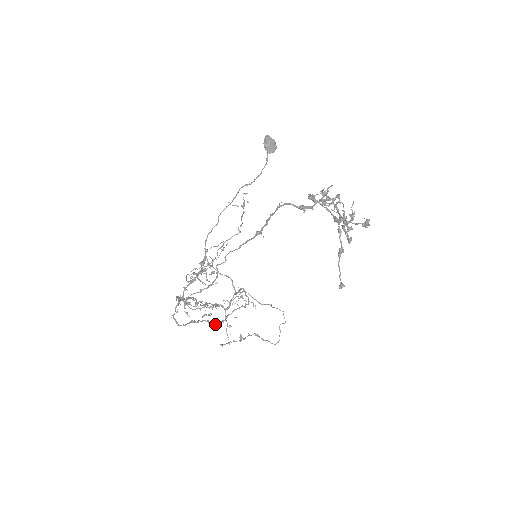
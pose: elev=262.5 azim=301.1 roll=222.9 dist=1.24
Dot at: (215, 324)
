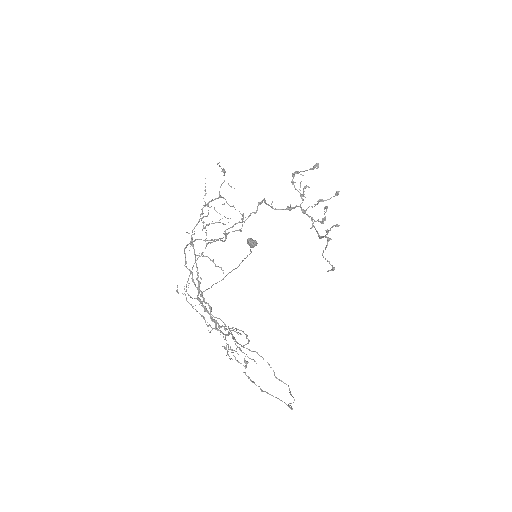
Dot at: (217, 322)
